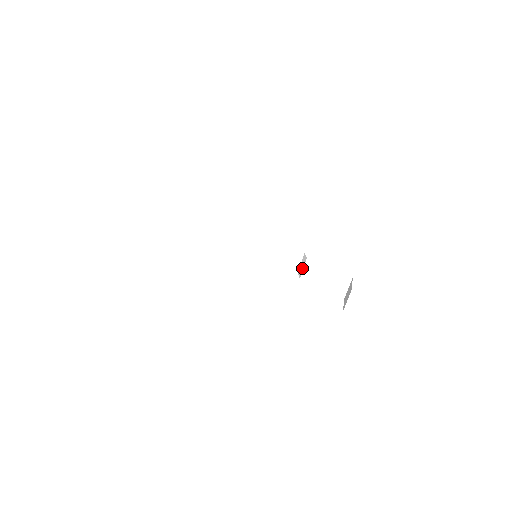
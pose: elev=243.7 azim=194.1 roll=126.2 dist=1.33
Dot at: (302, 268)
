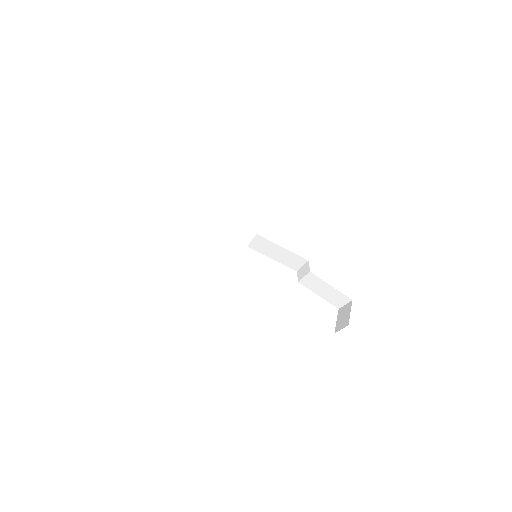
Dot at: (303, 275)
